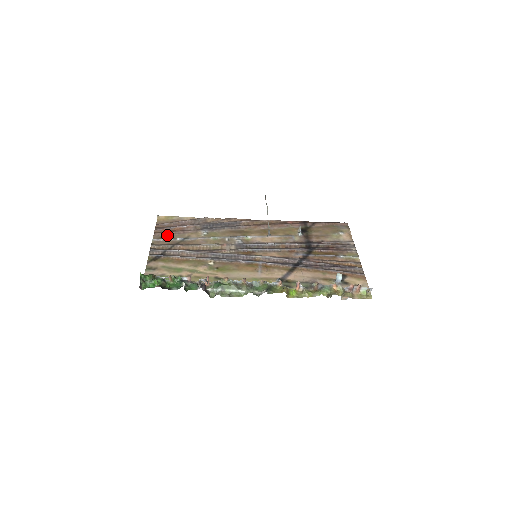
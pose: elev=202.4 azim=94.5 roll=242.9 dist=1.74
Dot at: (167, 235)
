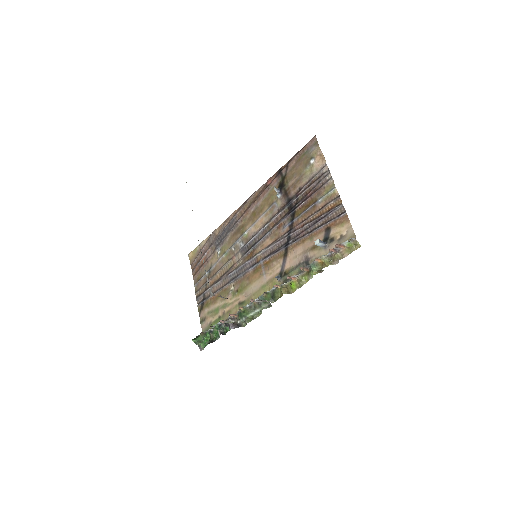
Dot at: (200, 274)
